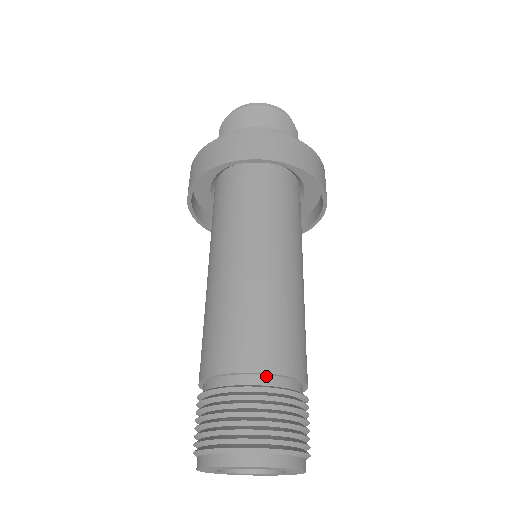
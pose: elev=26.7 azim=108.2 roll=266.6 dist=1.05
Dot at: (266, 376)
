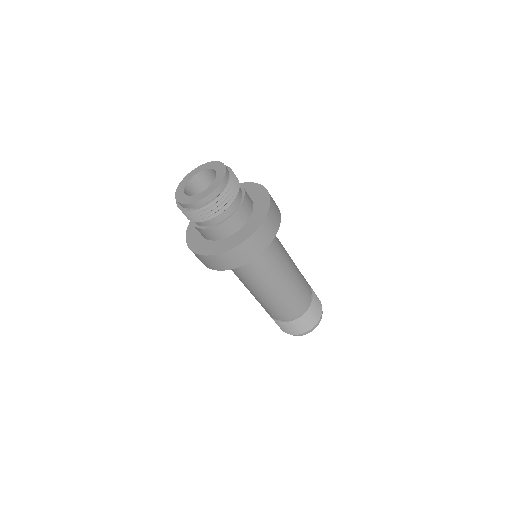
Dot at: occluded
